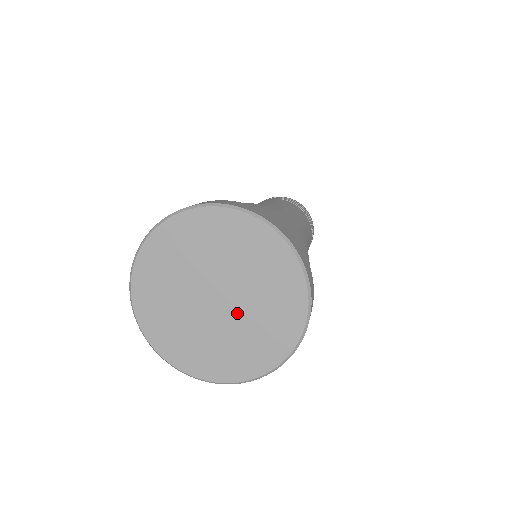
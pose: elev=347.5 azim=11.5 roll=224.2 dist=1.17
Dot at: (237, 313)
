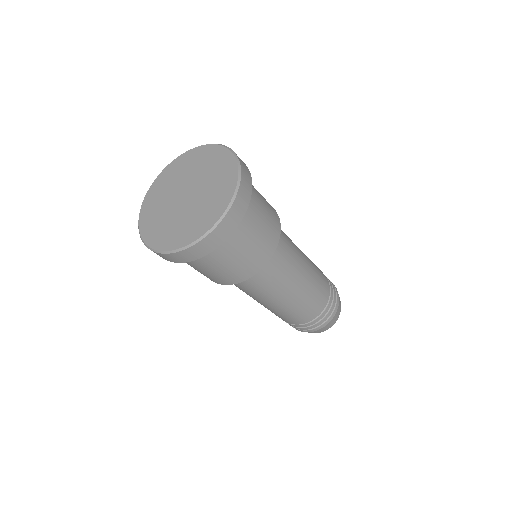
Dot at: (199, 185)
